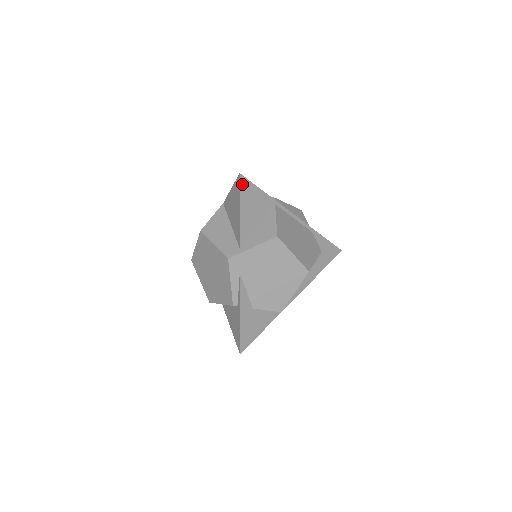
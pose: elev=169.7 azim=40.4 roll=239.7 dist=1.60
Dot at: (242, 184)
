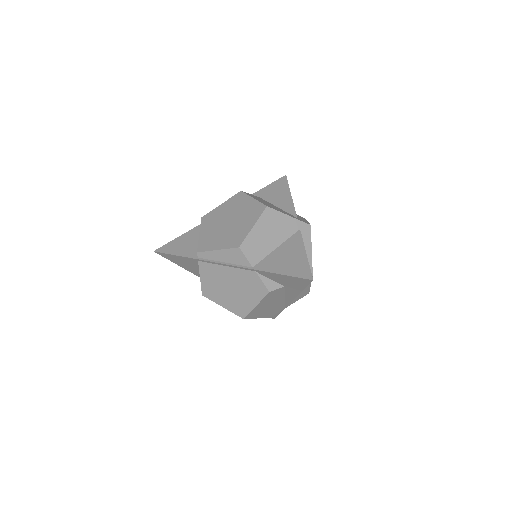
Dot at: (163, 255)
